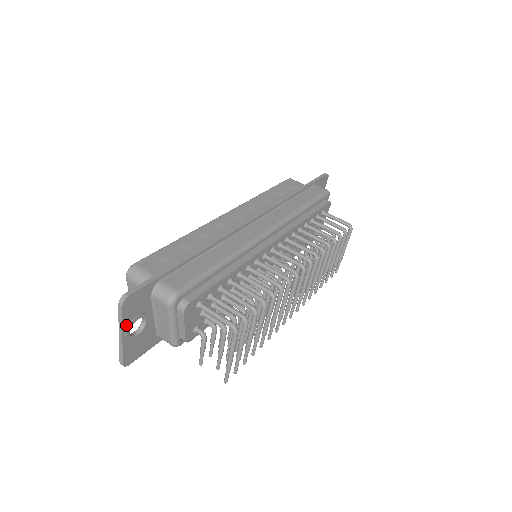
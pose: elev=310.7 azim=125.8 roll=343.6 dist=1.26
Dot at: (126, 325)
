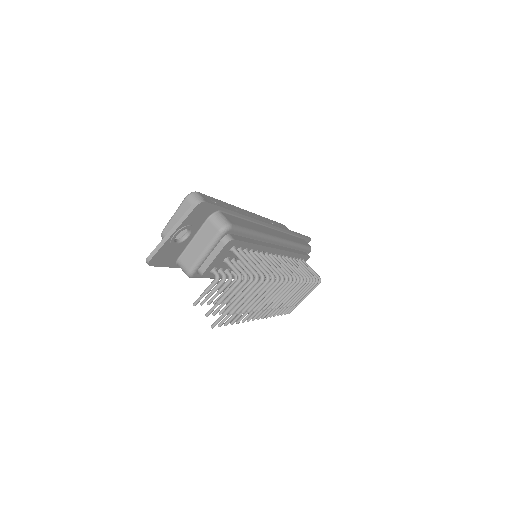
Dot at: (182, 225)
